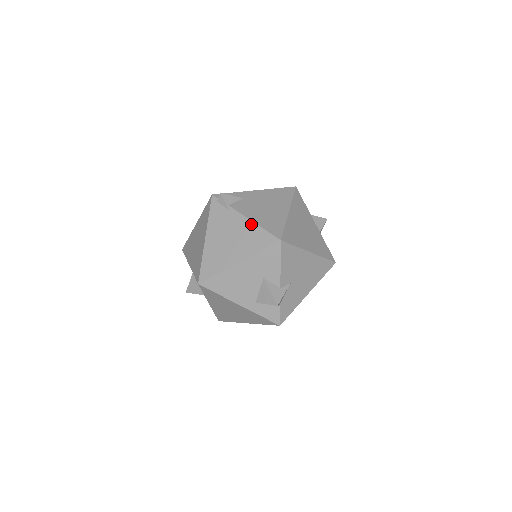
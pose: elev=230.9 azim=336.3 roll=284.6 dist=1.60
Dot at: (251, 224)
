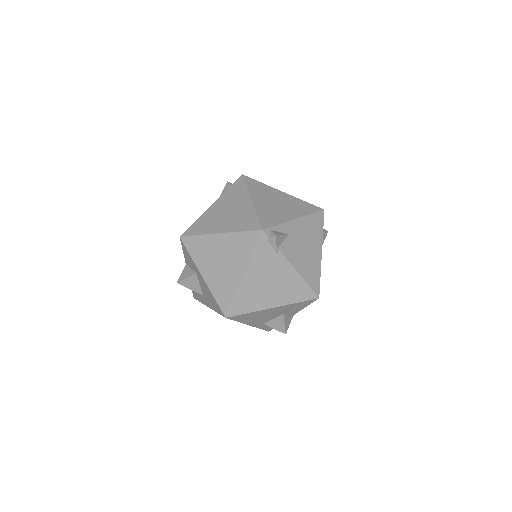
Dot at: (296, 275)
